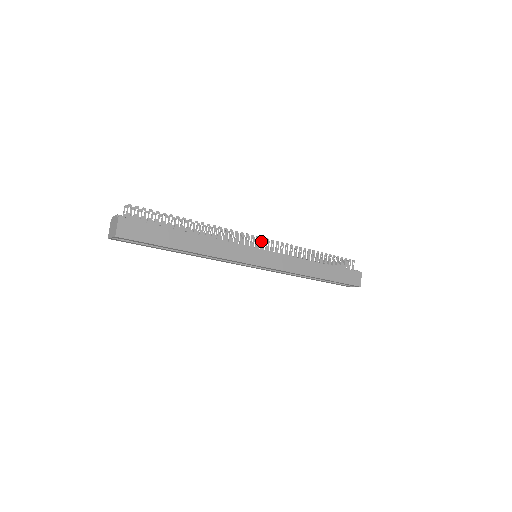
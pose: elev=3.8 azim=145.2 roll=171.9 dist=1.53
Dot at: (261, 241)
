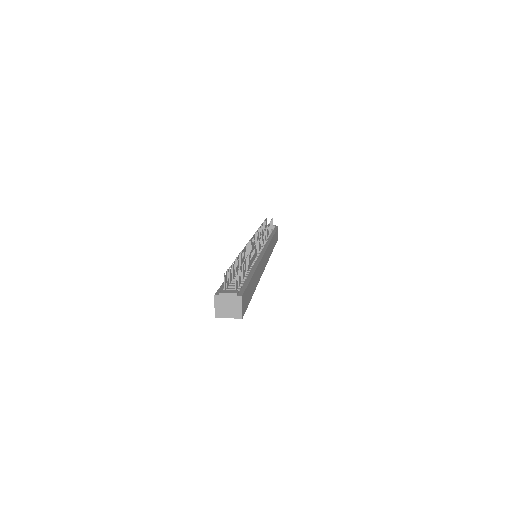
Dot at: (260, 241)
